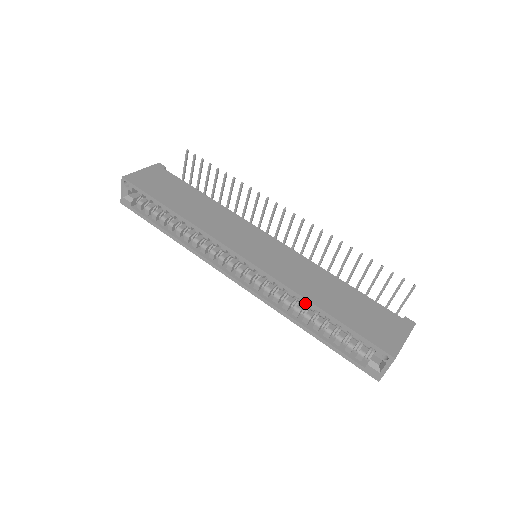
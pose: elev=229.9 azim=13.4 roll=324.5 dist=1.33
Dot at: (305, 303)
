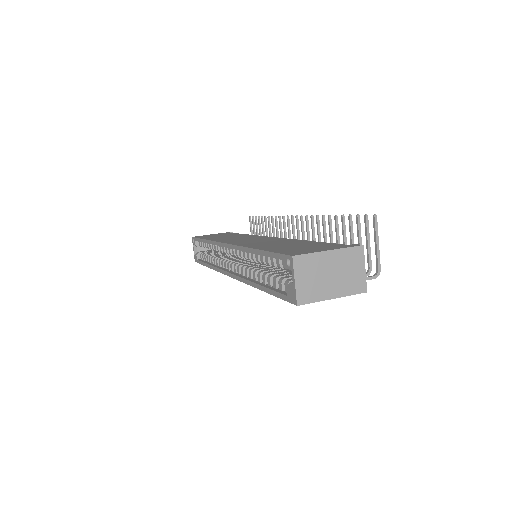
Dot at: occluded
